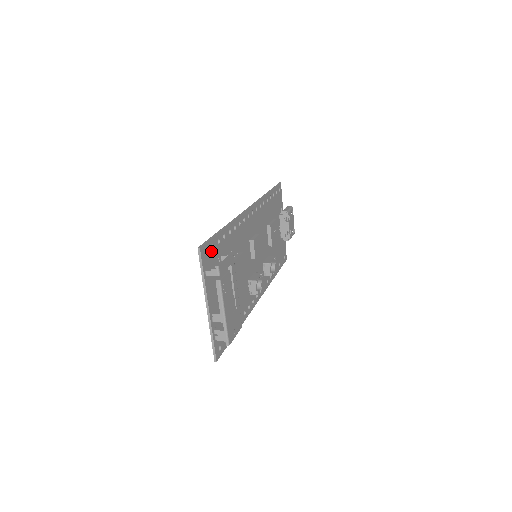
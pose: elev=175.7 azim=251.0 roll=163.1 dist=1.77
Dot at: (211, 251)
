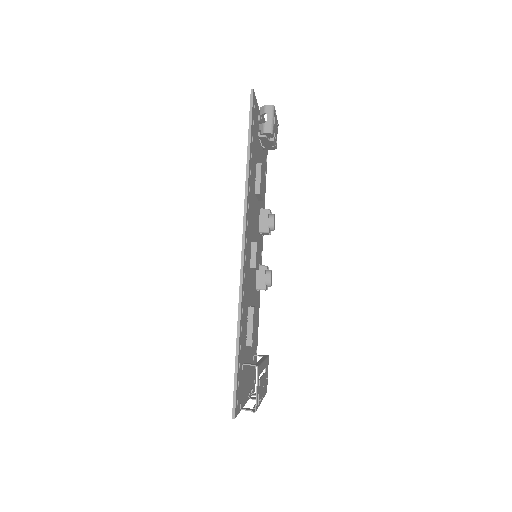
Dot at: (238, 388)
